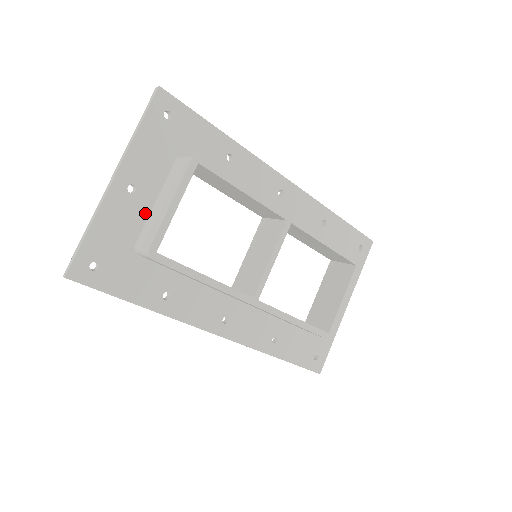
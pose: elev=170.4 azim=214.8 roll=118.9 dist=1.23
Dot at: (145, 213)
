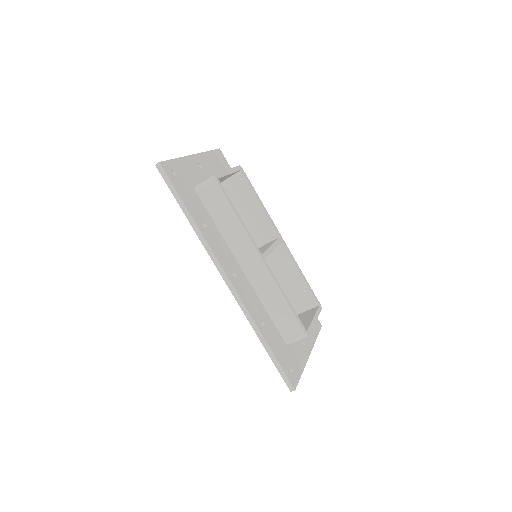
Dot at: (203, 180)
